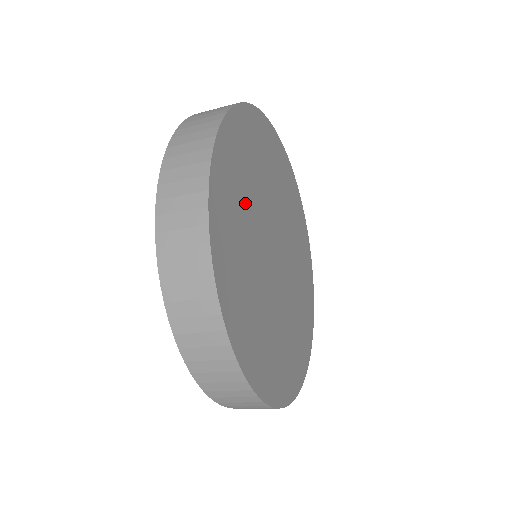
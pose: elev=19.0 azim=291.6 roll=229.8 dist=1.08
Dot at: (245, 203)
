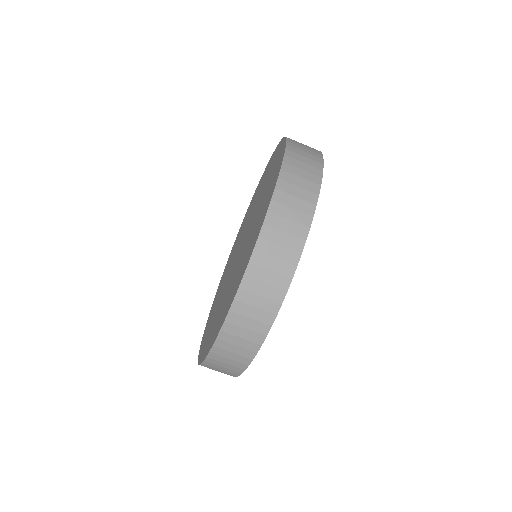
Dot at: occluded
